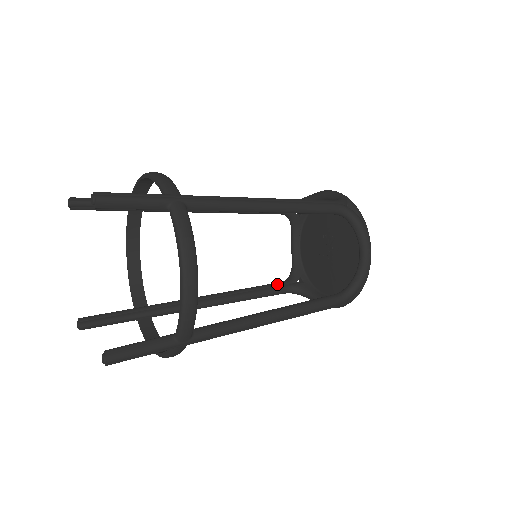
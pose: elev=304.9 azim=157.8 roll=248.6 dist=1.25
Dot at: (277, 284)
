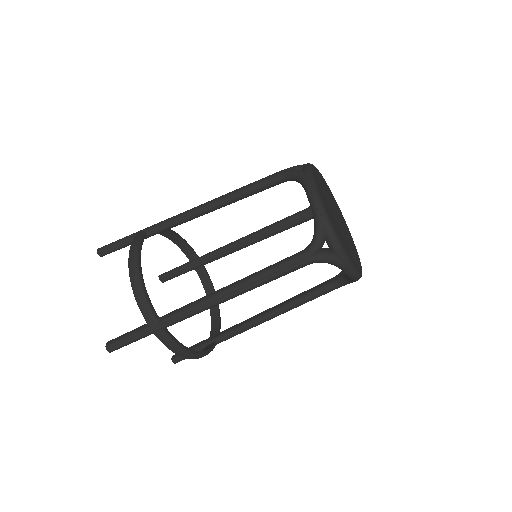
Dot at: (301, 216)
